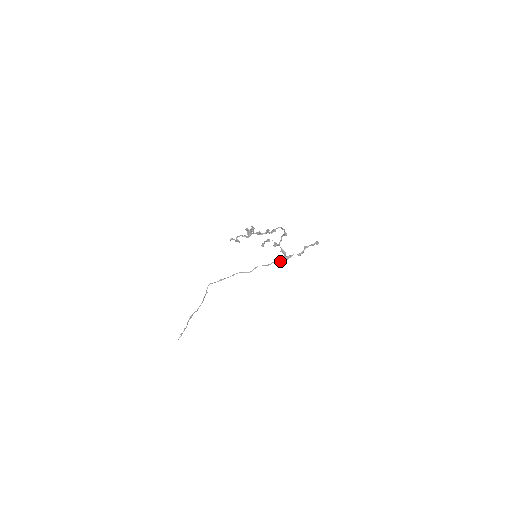
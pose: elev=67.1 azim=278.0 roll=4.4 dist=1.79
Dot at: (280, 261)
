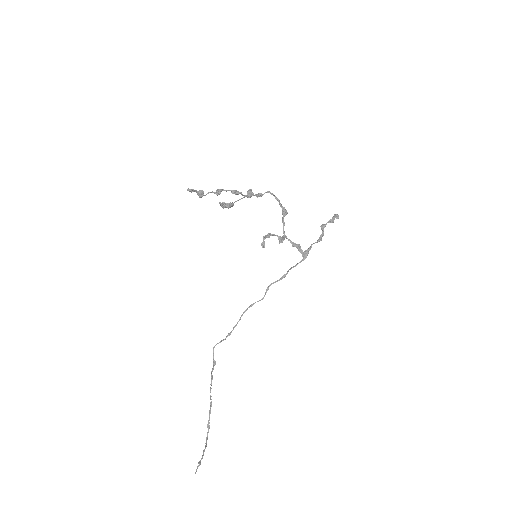
Dot at: occluded
